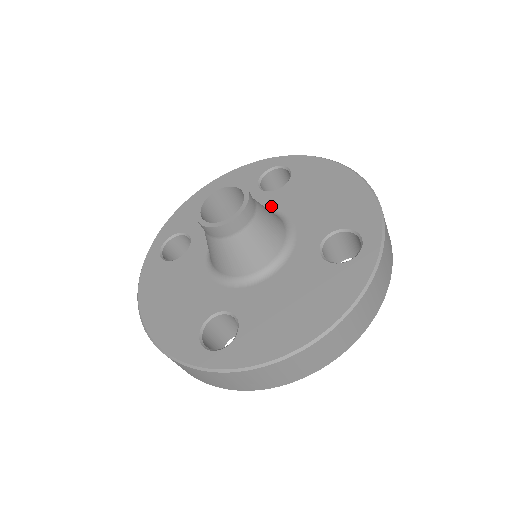
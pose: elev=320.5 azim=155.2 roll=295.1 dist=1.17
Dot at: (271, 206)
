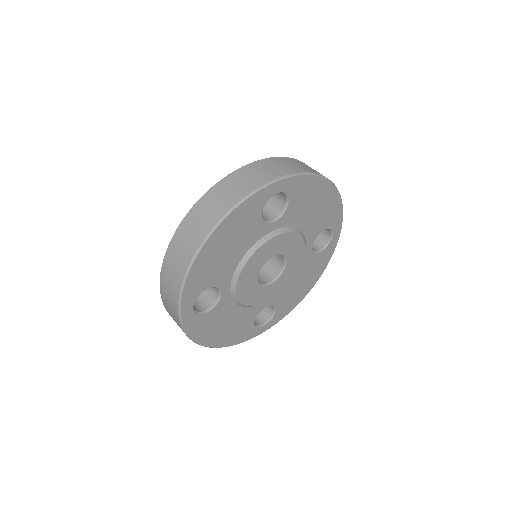
Dot at: occluded
